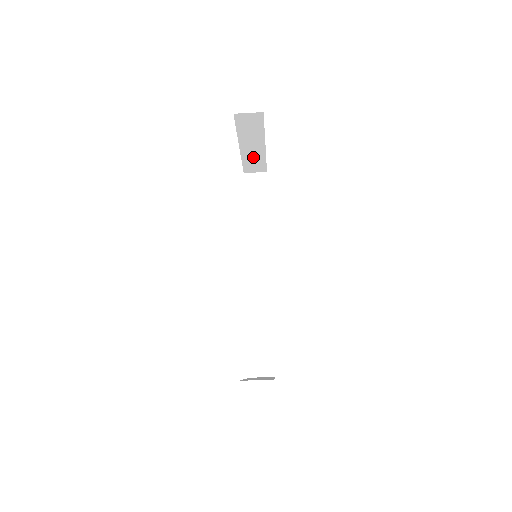
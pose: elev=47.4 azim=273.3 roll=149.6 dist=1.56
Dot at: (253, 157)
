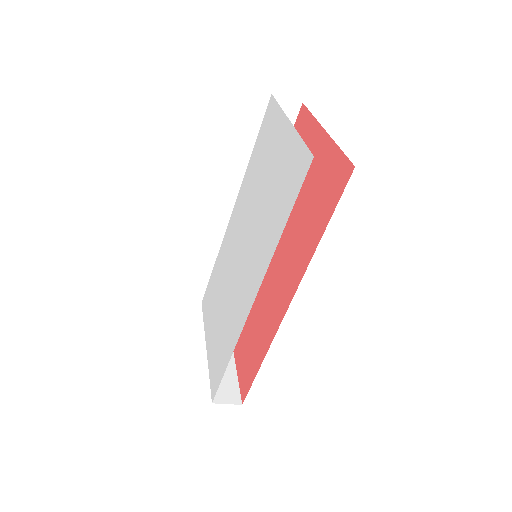
Dot at: occluded
